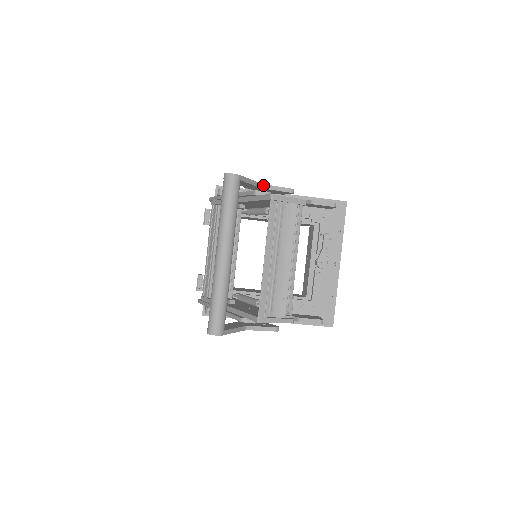
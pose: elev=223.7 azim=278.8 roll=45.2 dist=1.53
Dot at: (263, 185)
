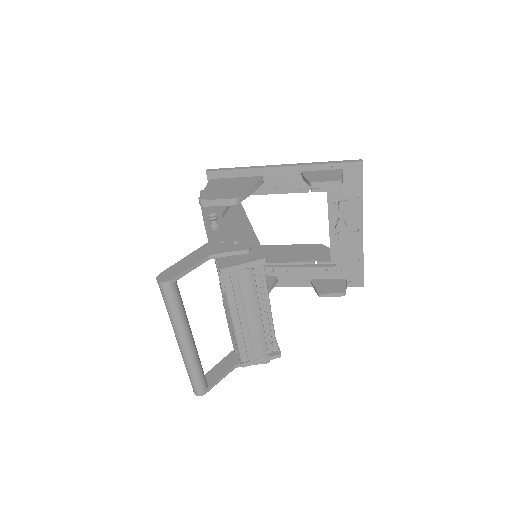
Dot at: (211, 256)
